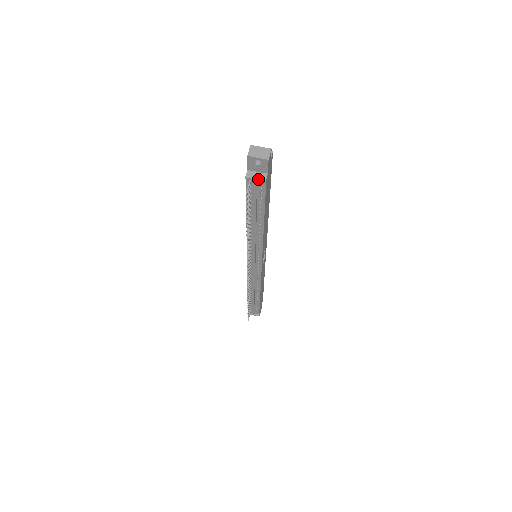
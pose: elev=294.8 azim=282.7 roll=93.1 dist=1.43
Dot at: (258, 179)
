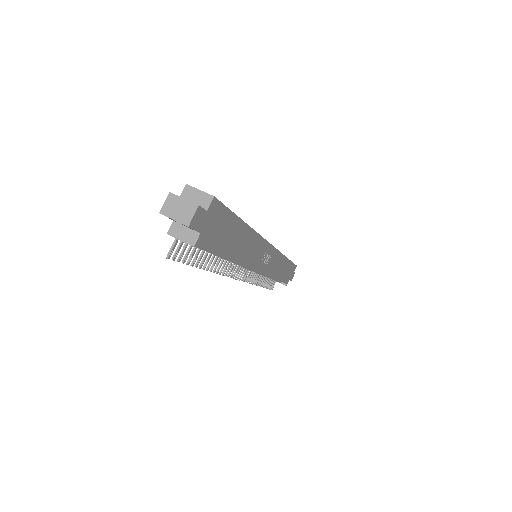
Dot at: (184, 241)
